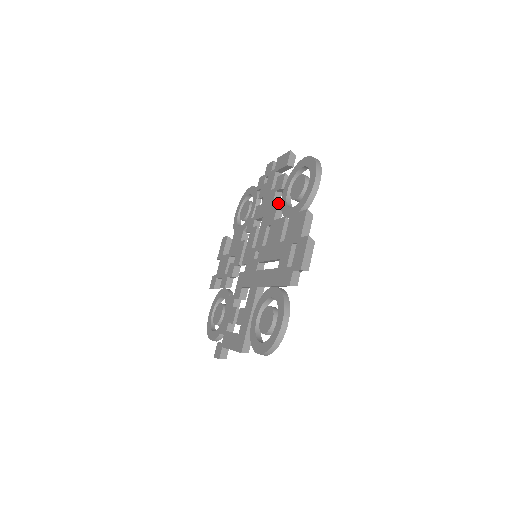
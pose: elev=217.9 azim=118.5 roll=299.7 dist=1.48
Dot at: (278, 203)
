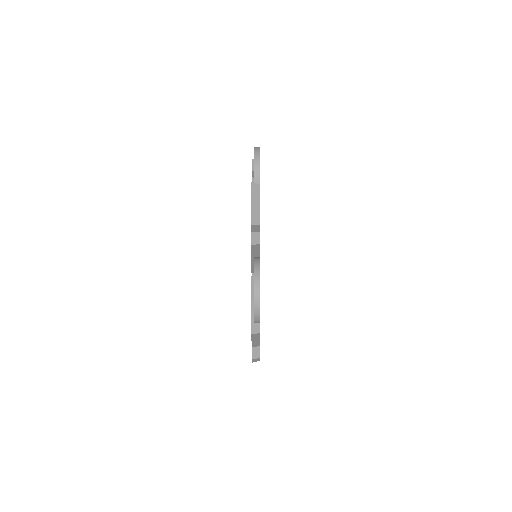
Dot at: occluded
